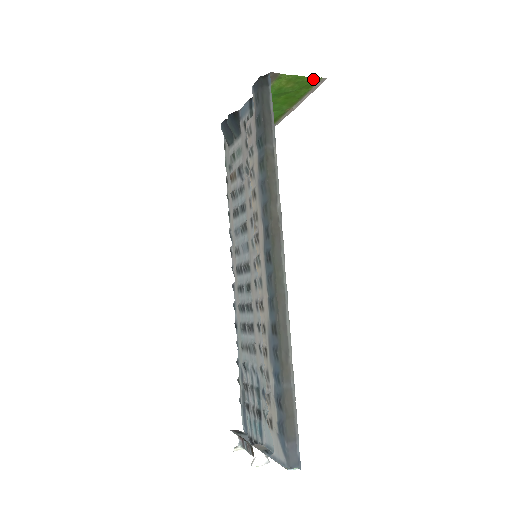
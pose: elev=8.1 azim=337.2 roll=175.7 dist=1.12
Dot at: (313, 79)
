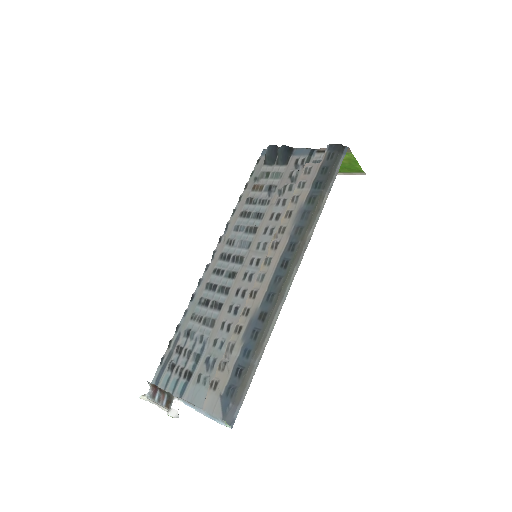
Dot at: (360, 169)
